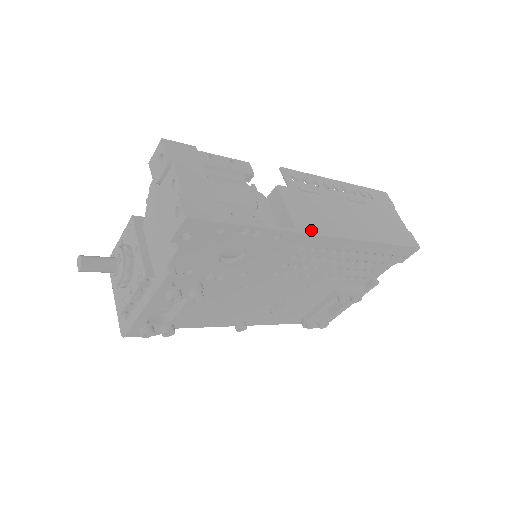
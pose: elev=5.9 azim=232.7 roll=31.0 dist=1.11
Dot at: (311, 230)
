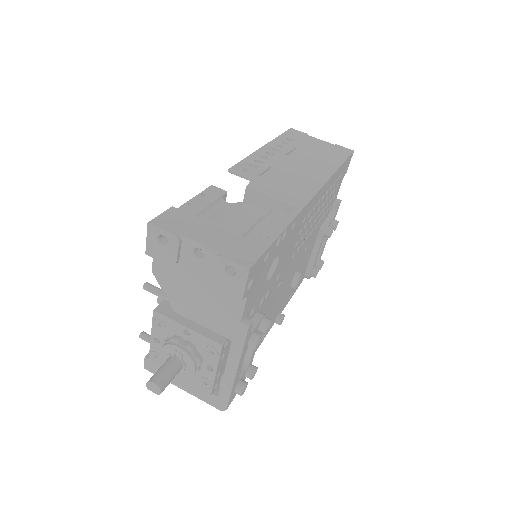
Dot at: (305, 199)
